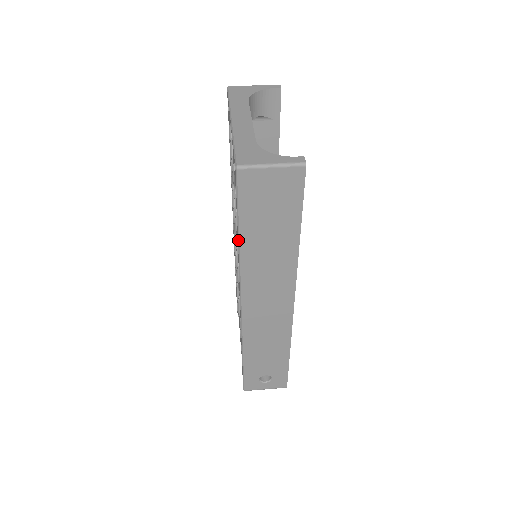
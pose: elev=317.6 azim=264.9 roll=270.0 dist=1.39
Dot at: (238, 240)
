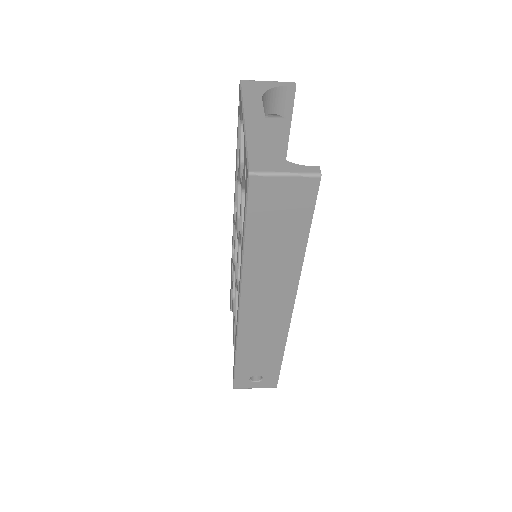
Dot at: (243, 245)
